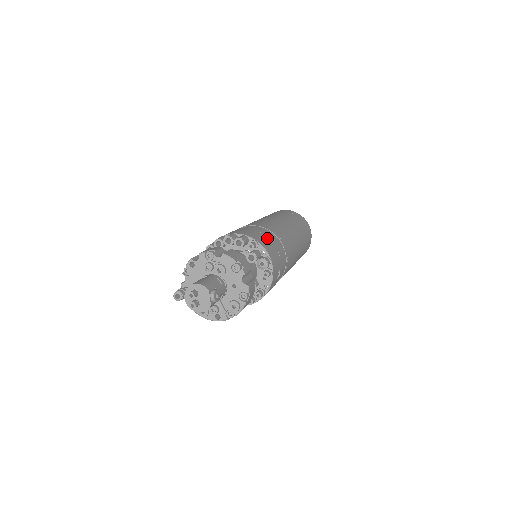
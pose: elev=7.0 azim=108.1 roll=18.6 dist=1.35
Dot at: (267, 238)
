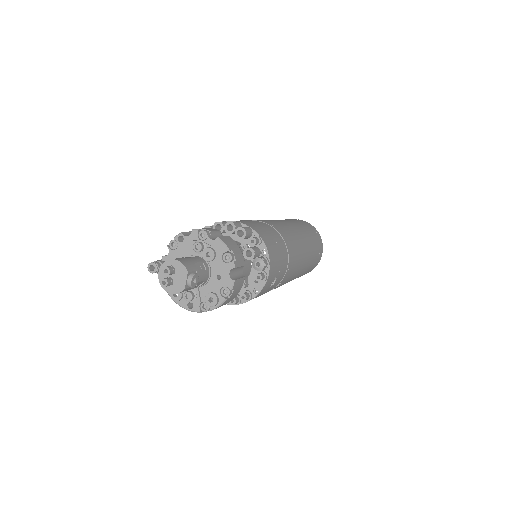
Dot at: (273, 239)
